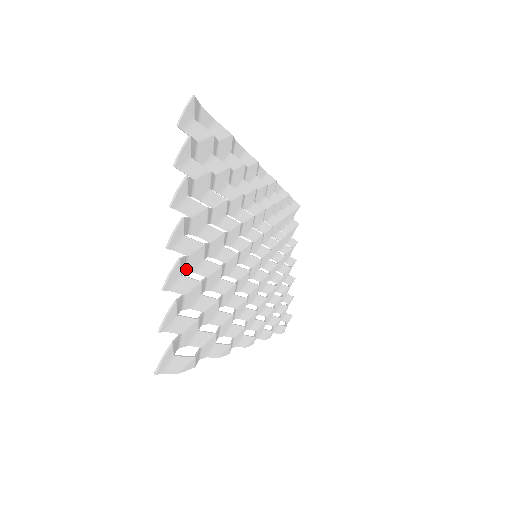
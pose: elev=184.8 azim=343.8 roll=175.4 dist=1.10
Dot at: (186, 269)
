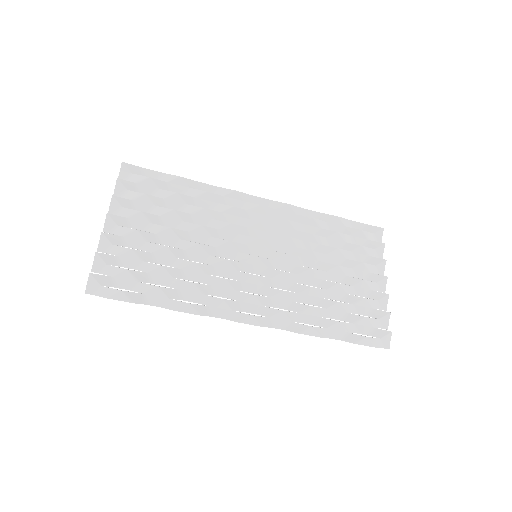
Dot at: (126, 245)
